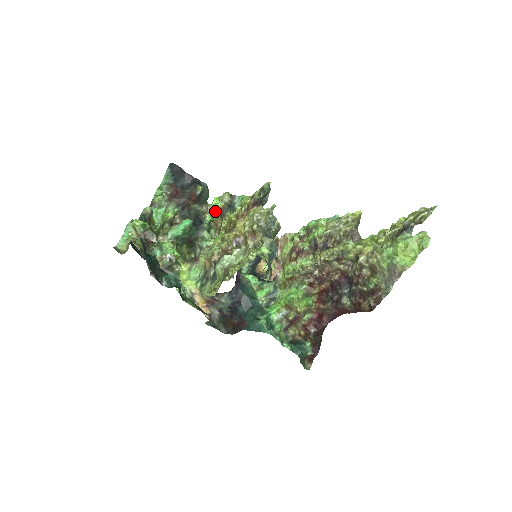
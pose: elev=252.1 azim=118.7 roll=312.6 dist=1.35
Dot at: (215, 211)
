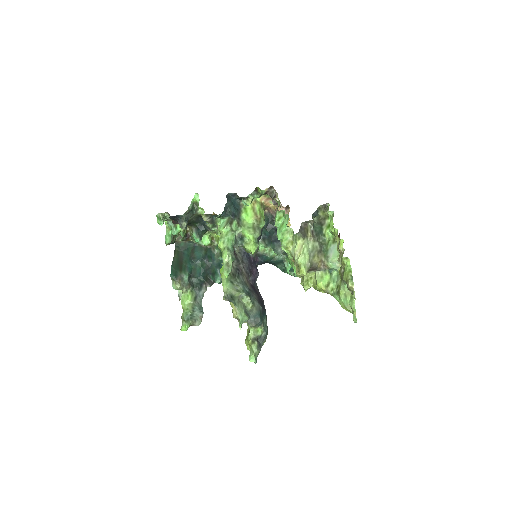
Dot at: occluded
